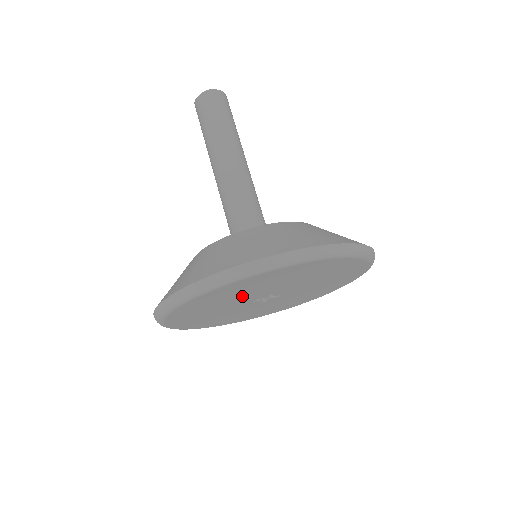
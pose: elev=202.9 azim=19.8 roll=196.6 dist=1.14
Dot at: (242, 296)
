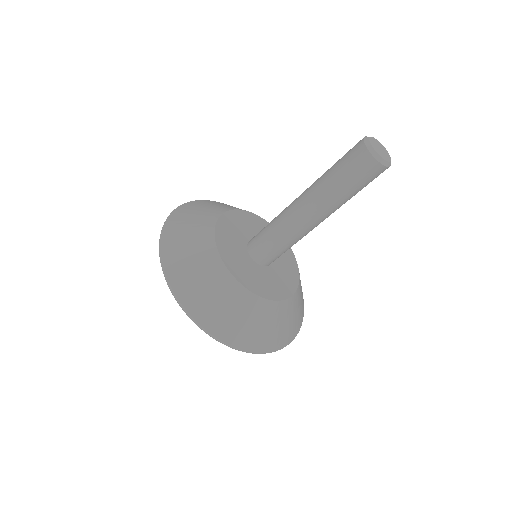
Dot at: occluded
